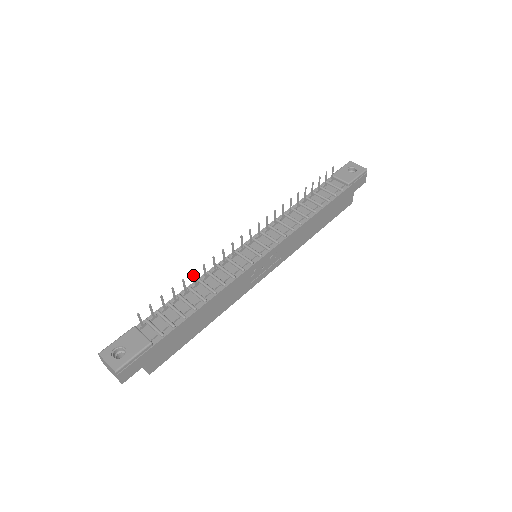
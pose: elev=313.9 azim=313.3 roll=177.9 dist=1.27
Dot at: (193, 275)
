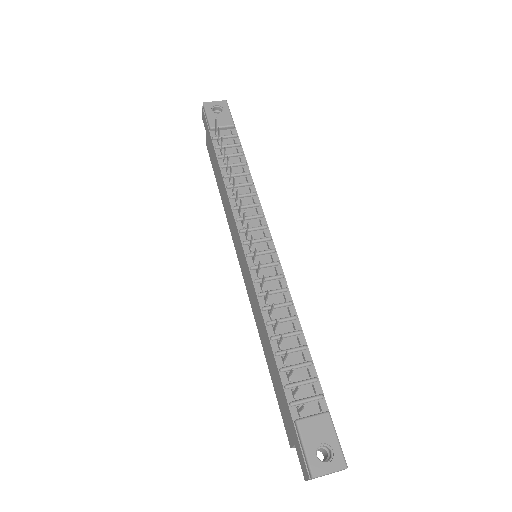
Dot at: (277, 323)
